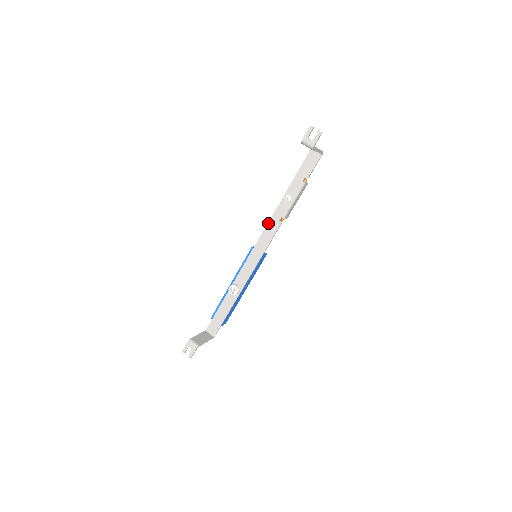
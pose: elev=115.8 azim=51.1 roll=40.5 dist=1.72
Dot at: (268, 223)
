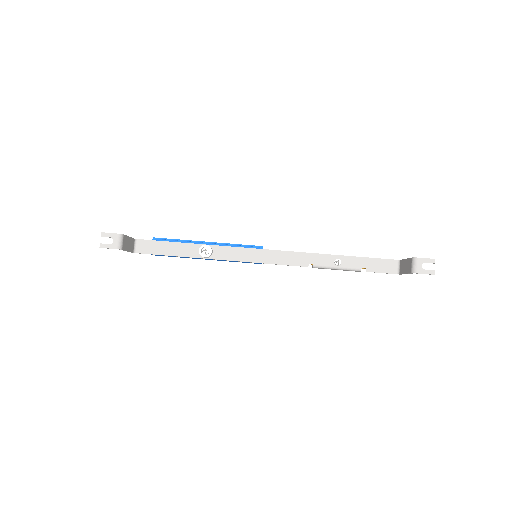
Dot at: (299, 252)
